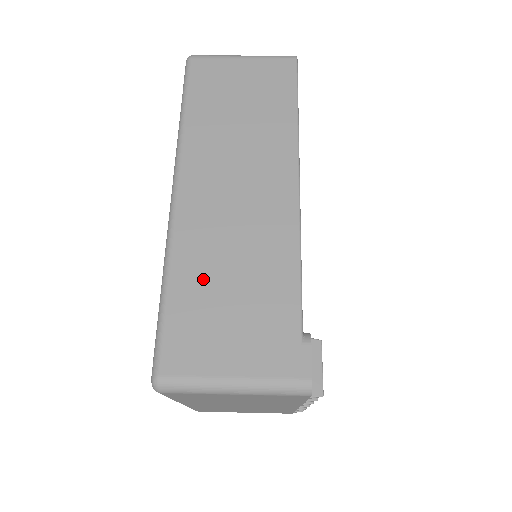
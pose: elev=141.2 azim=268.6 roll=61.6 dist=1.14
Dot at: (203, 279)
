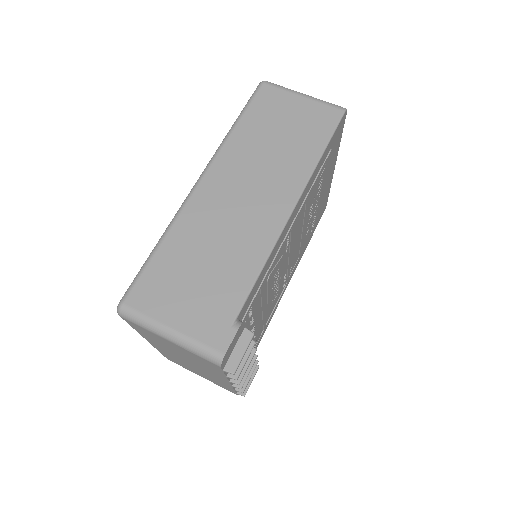
Dot at: (186, 250)
